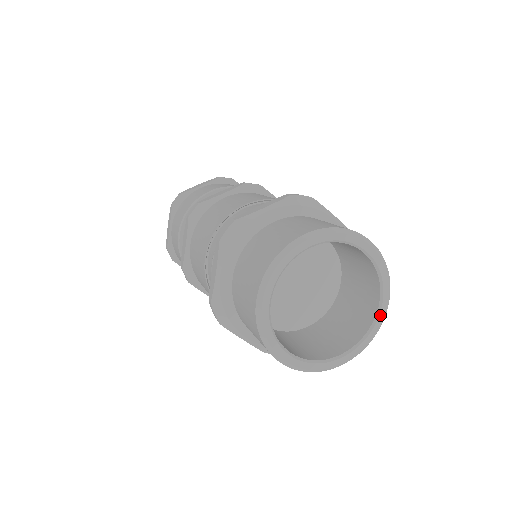
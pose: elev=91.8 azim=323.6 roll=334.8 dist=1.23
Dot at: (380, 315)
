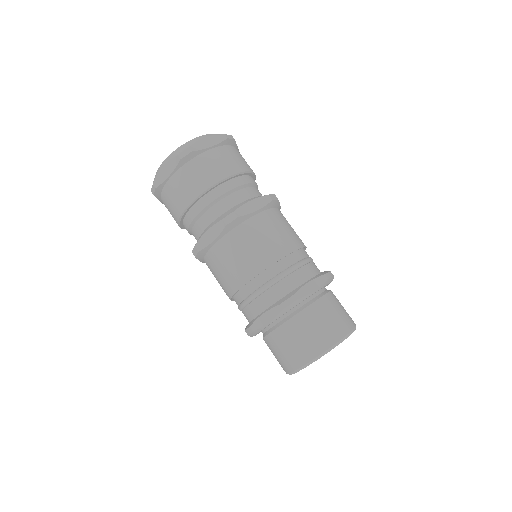
Dot at: occluded
